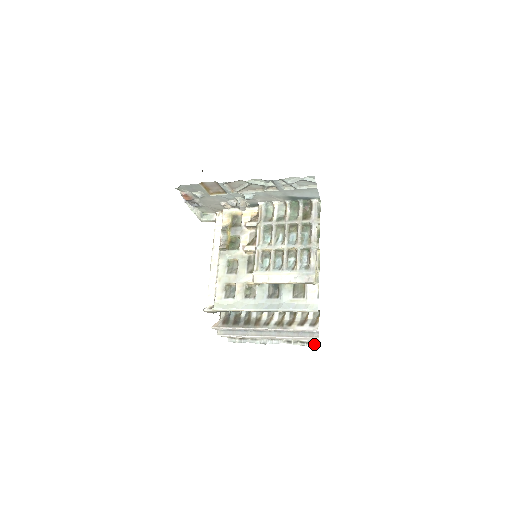
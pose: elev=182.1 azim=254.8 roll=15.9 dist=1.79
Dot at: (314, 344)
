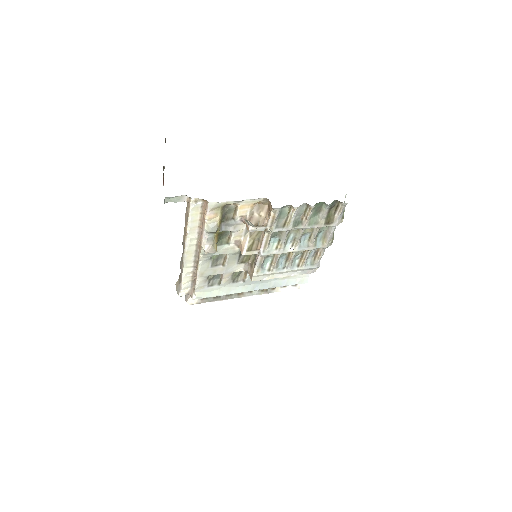
Dot at: occluded
